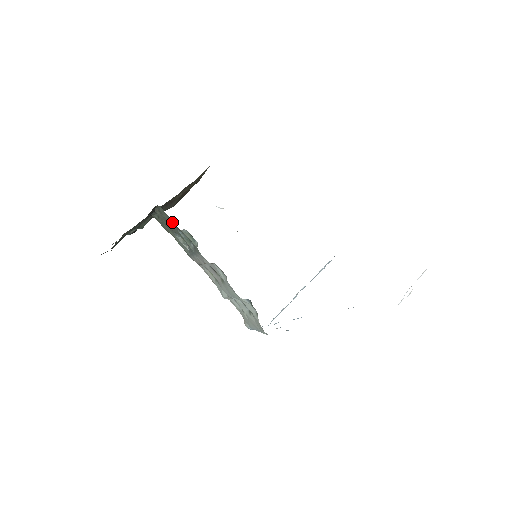
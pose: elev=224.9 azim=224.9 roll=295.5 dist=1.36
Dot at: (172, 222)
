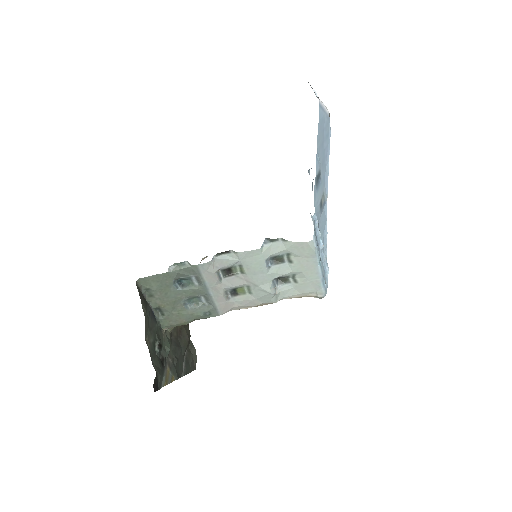
Dot at: (159, 280)
